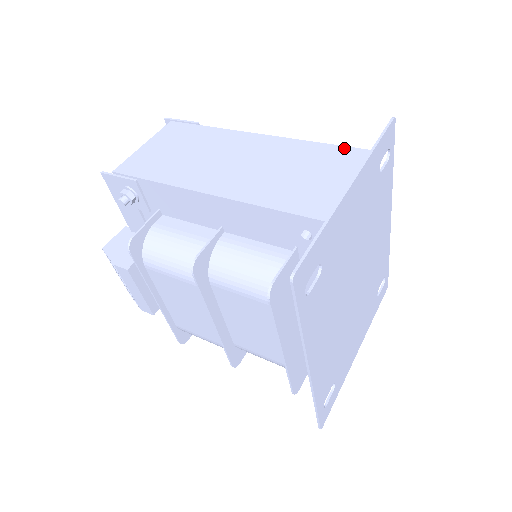
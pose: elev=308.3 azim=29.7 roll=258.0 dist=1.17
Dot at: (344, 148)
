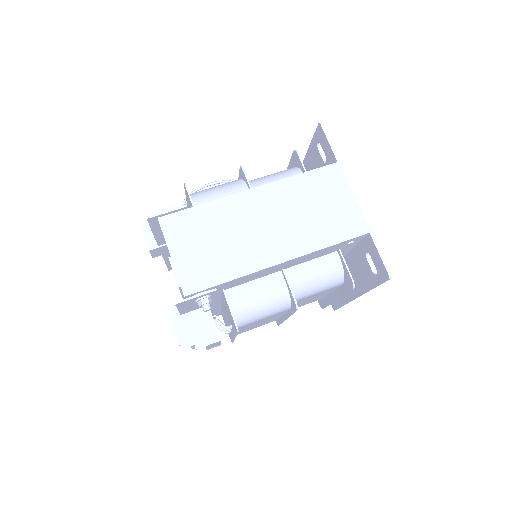
Dot at: (322, 170)
